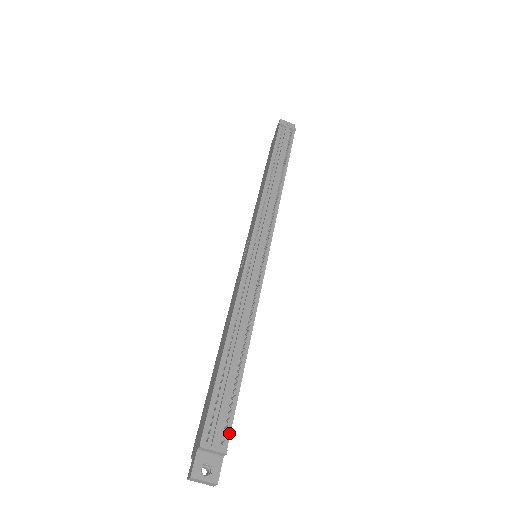
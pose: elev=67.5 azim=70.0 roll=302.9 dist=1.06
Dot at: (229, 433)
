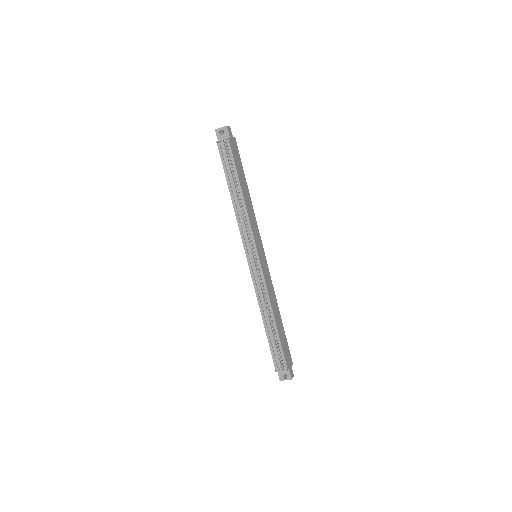
Dot at: (285, 361)
